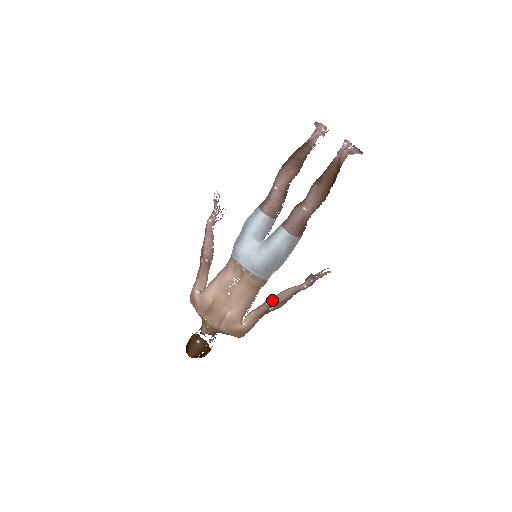
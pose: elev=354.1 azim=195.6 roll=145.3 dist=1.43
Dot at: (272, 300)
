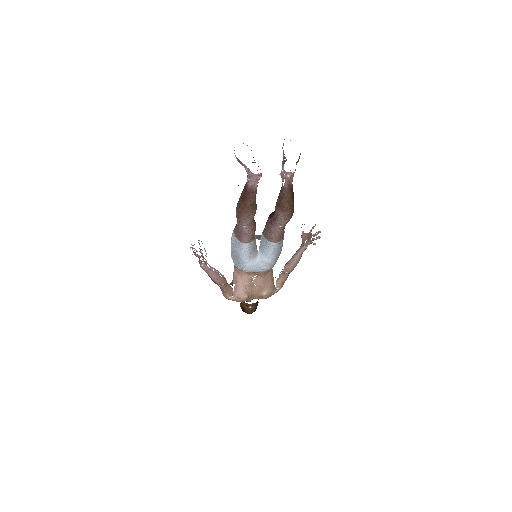
Dot at: (289, 270)
